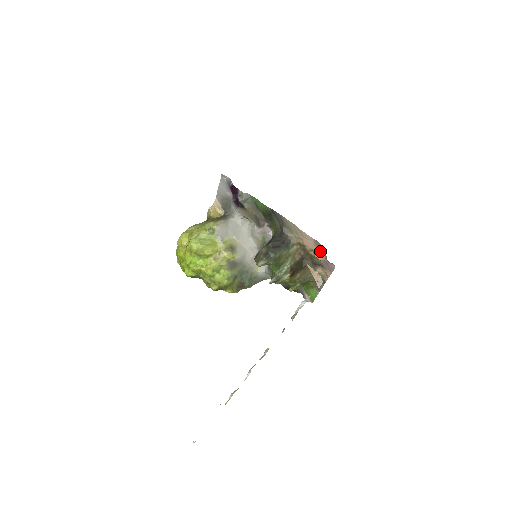
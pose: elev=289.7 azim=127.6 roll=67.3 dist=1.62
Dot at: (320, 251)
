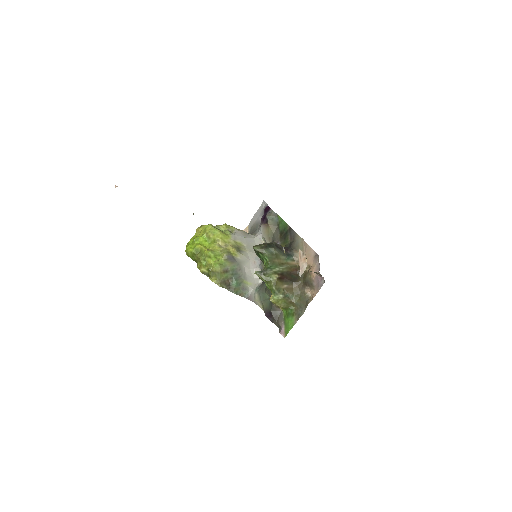
Dot at: (316, 264)
